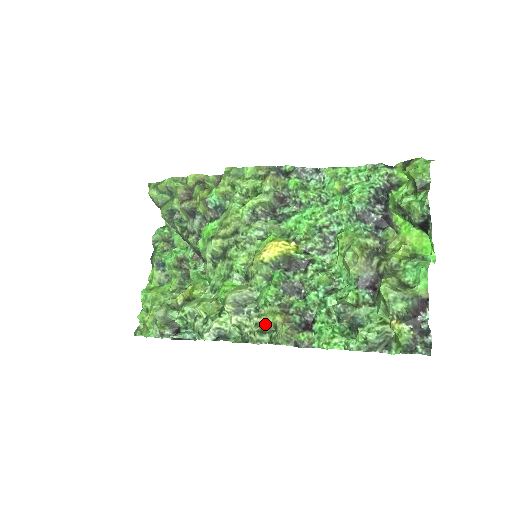
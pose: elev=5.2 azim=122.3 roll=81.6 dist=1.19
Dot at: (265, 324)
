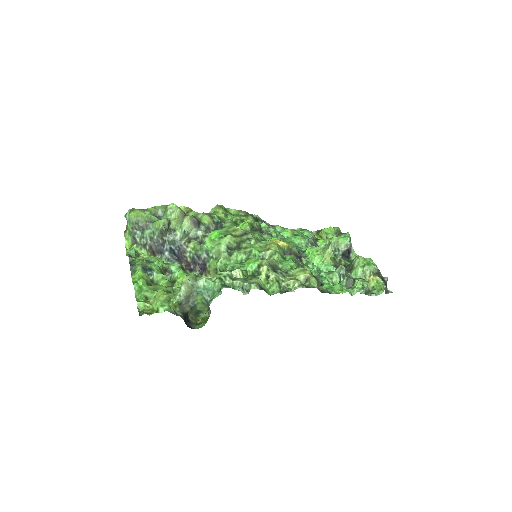
Dot at: occluded
